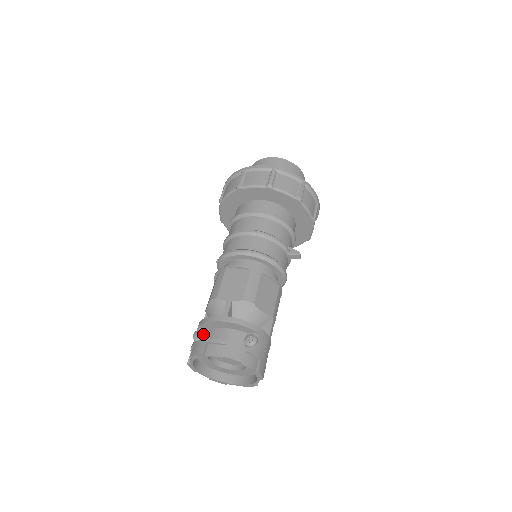
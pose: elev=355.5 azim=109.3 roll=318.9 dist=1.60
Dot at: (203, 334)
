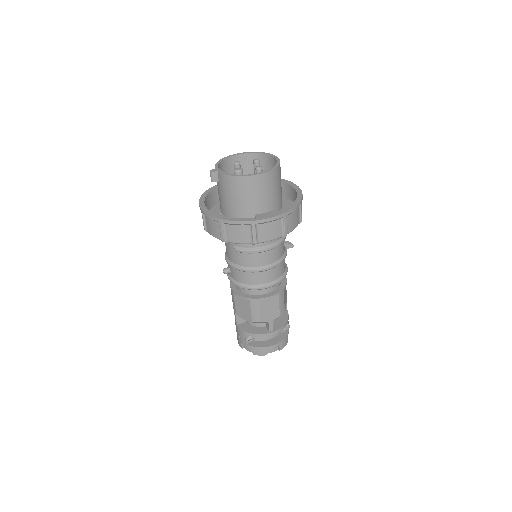
Dot at: (254, 338)
